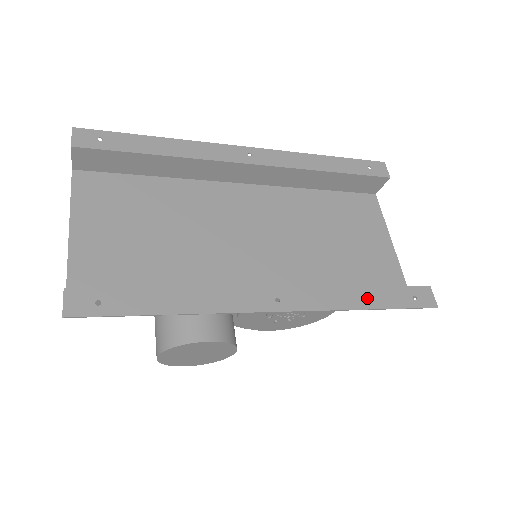
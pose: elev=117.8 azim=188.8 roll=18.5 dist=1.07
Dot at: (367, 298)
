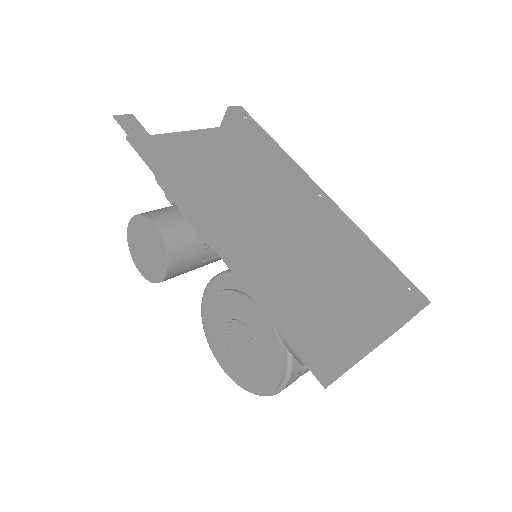
Dot at: (276, 303)
